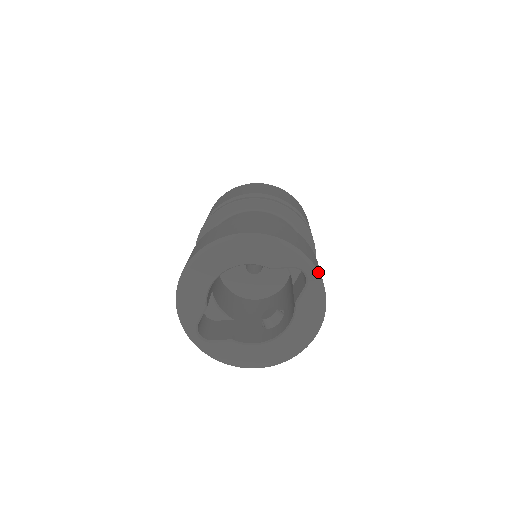
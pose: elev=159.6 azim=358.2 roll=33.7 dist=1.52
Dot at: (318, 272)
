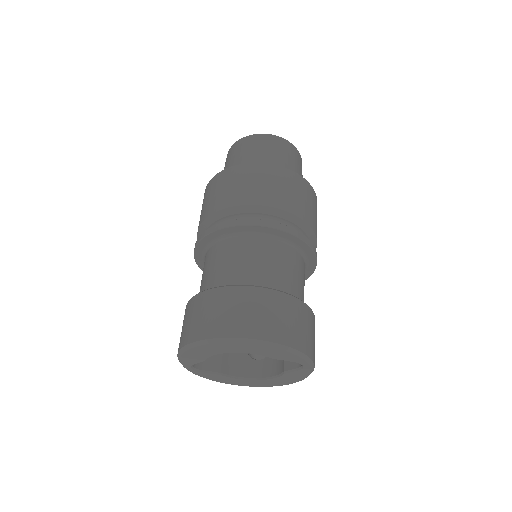
Dot at: (314, 365)
